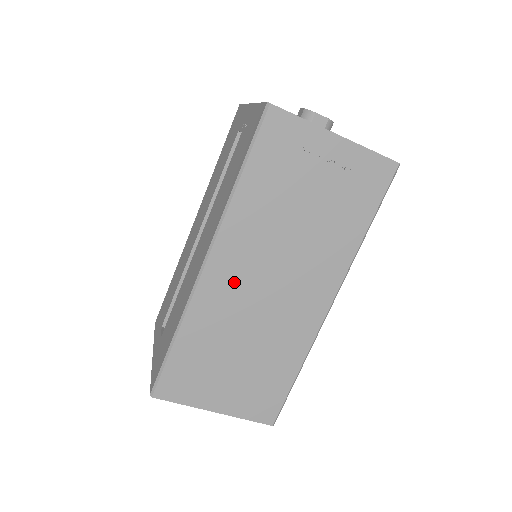
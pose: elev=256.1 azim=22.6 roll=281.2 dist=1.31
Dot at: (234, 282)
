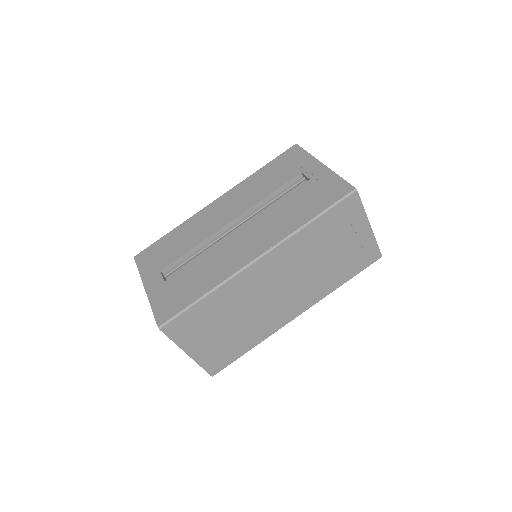
Dot at: (263, 279)
